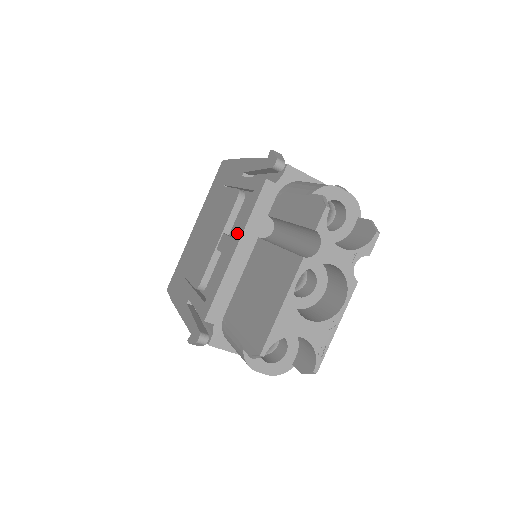
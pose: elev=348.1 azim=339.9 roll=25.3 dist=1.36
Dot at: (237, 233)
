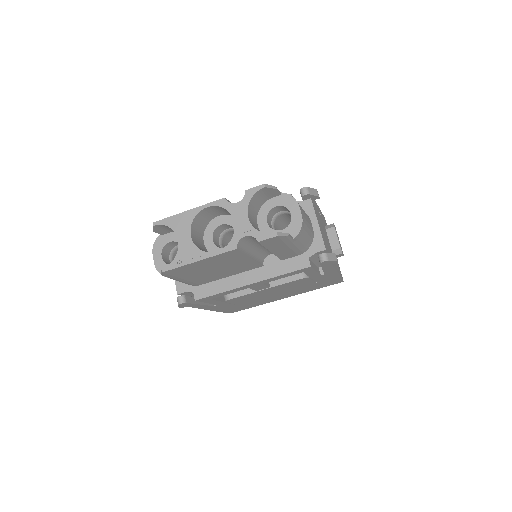
Dot at: occluded
